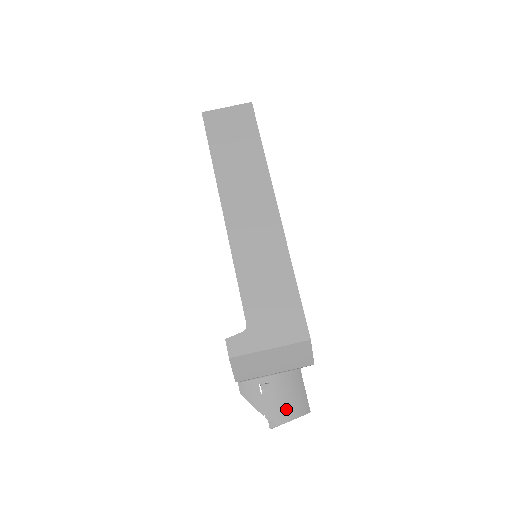
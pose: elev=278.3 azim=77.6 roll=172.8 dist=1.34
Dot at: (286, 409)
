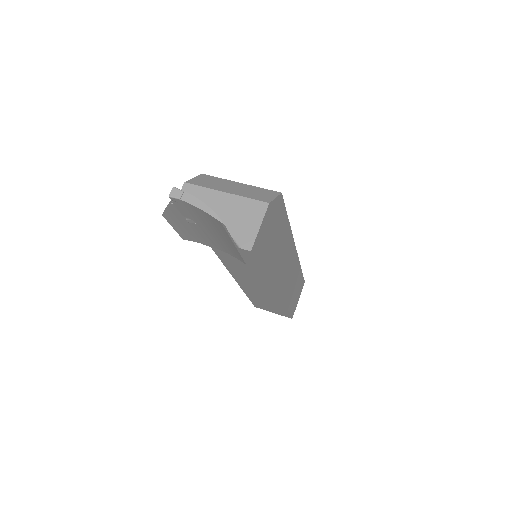
Dot at: occluded
